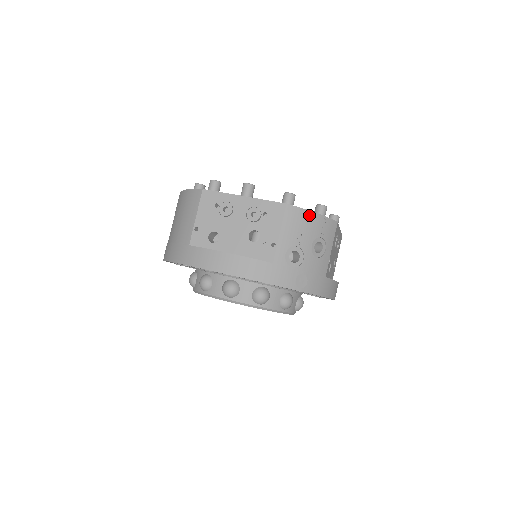
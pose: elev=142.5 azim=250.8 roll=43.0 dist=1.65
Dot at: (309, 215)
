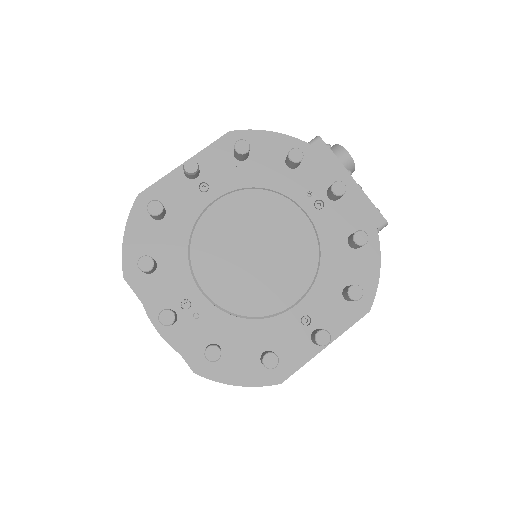
Dot at: (226, 383)
